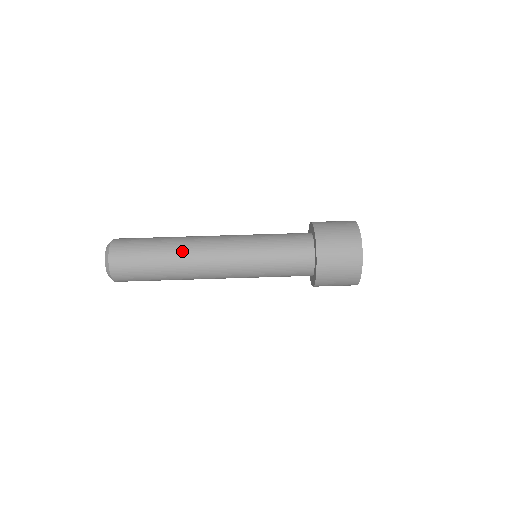
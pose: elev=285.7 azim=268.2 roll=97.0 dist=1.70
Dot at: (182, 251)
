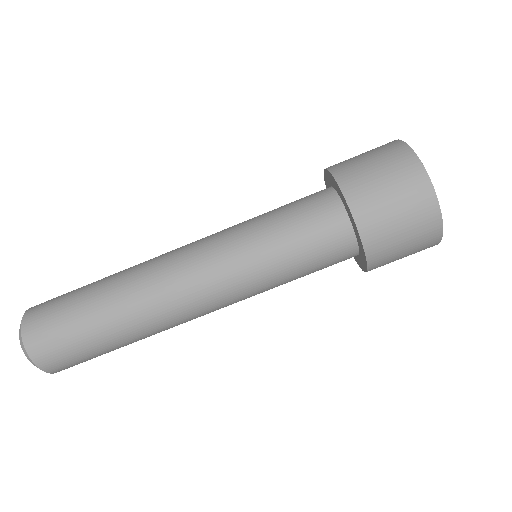
Dot at: (131, 284)
